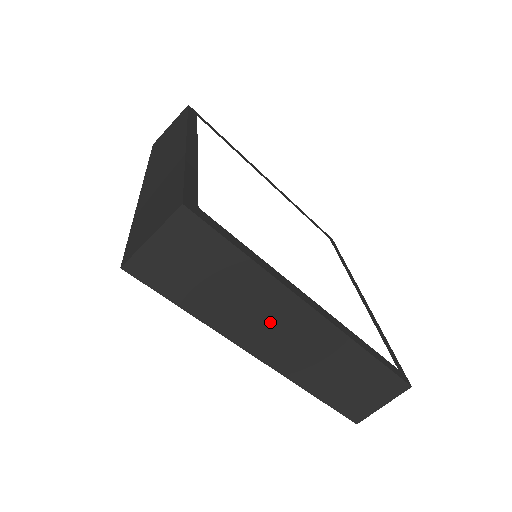
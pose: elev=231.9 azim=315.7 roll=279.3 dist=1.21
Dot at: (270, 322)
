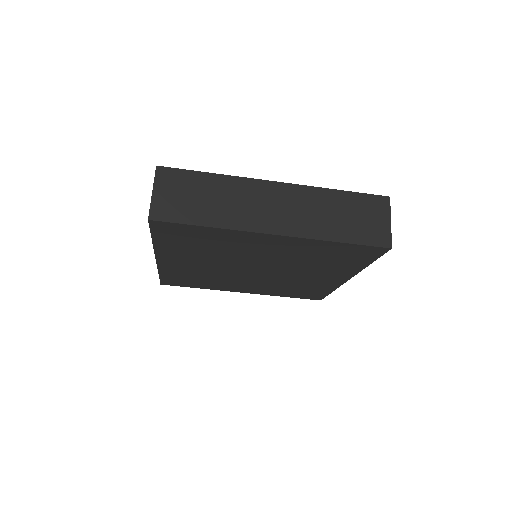
Dot at: (257, 205)
